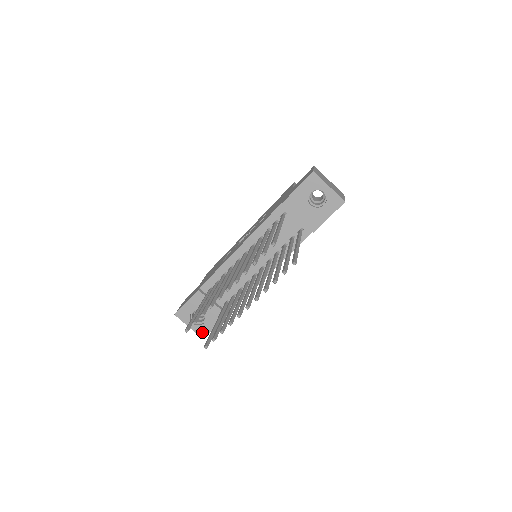
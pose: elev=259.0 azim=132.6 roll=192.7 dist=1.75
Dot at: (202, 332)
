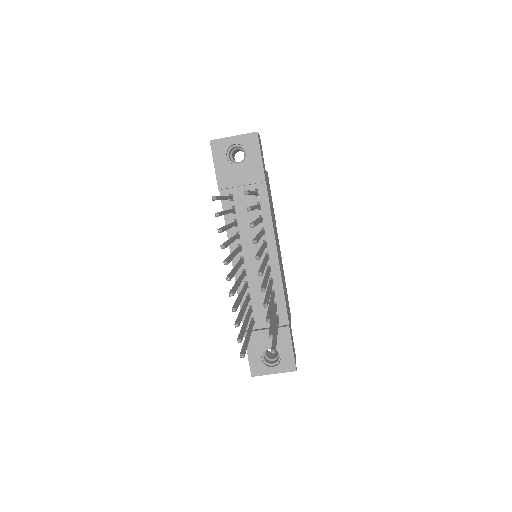
Dot at: (288, 366)
